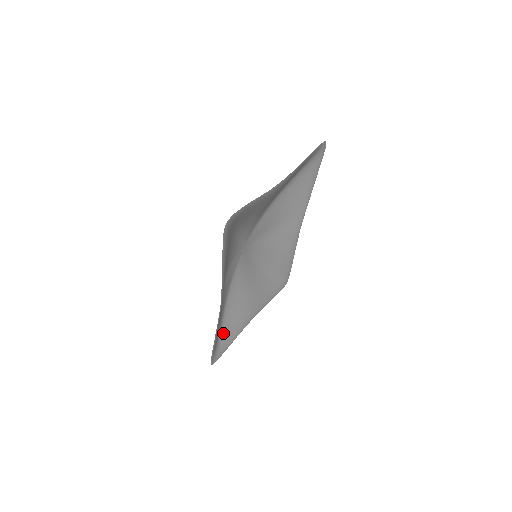
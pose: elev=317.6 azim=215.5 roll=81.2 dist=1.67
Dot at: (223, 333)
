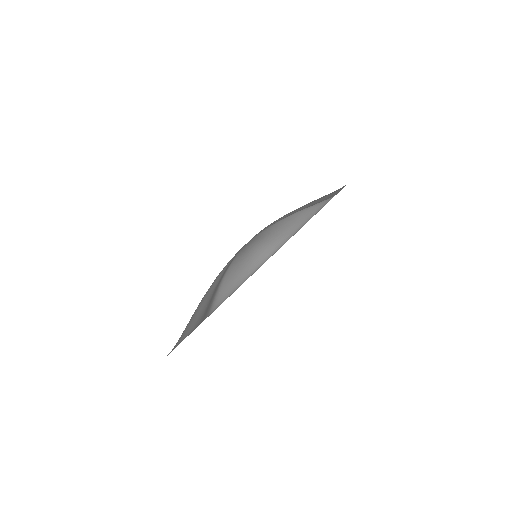
Dot at: (187, 324)
